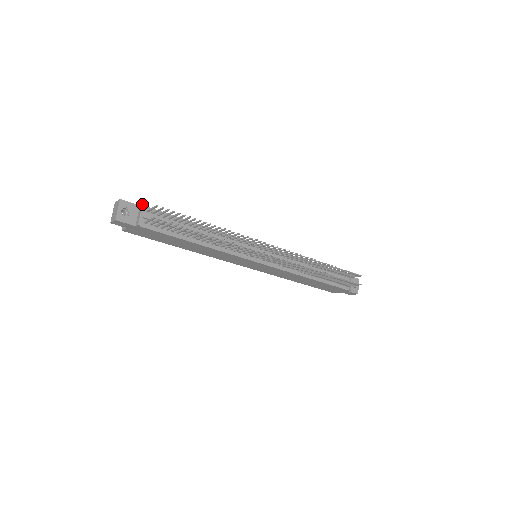
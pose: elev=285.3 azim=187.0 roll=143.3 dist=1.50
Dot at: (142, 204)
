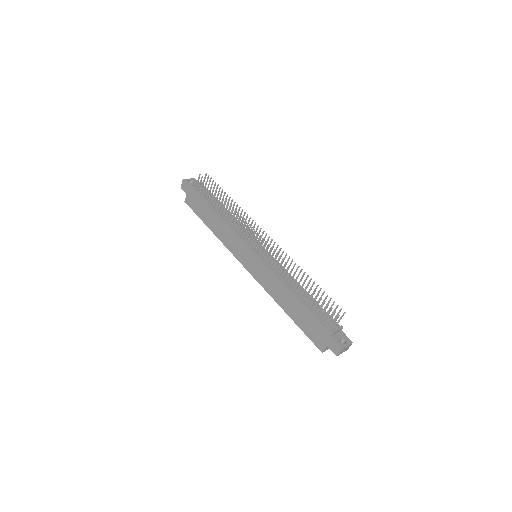
Dot at: occluded
